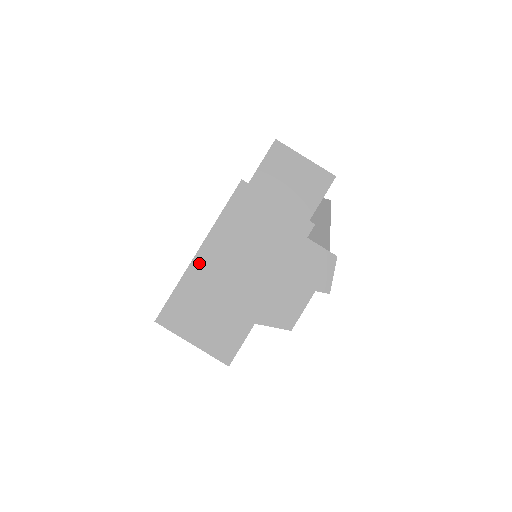
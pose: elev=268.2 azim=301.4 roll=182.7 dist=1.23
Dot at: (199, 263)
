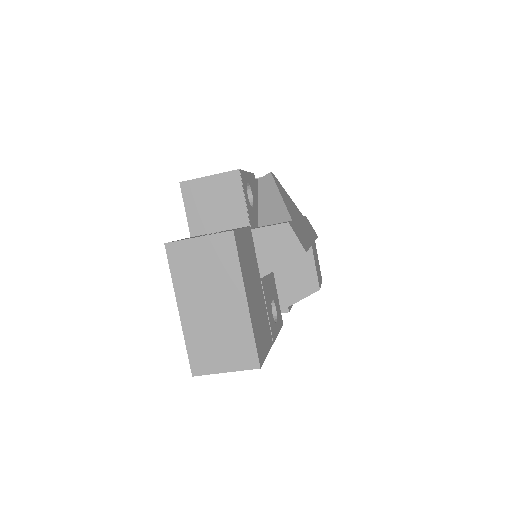
Dot at: (186, 318)
